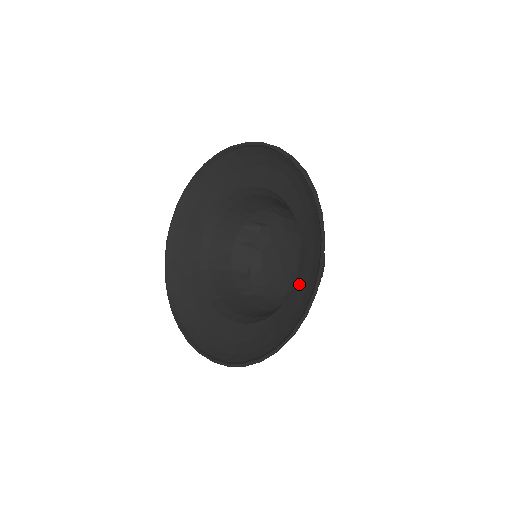
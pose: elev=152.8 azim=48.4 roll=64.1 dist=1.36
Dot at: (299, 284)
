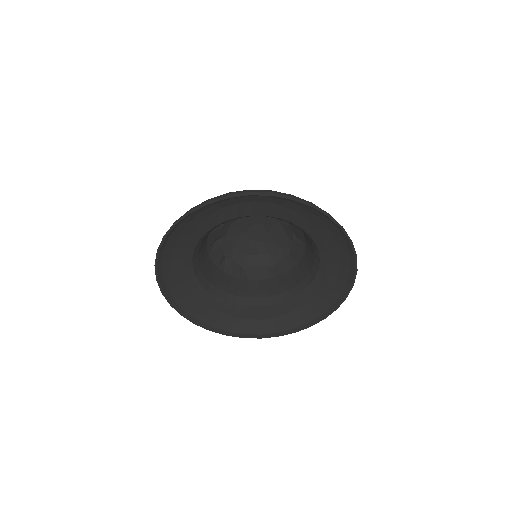
Dot at: (327, 266)
